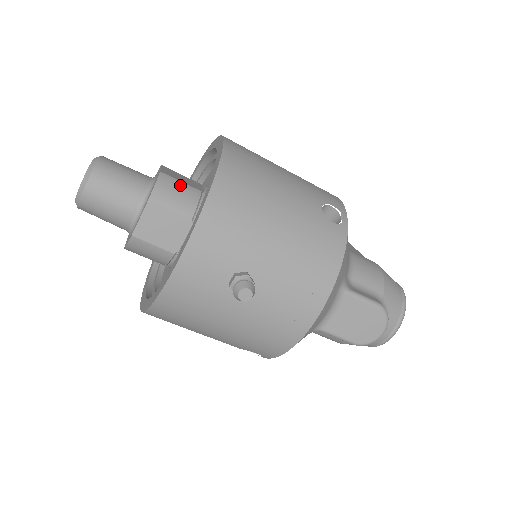
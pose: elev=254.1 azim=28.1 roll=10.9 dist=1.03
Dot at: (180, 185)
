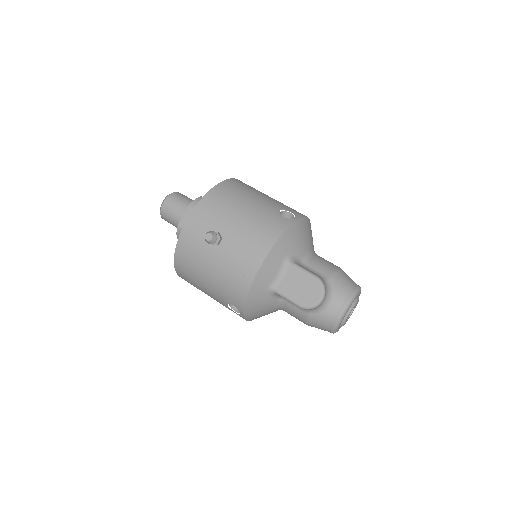
Dot at: occluded
